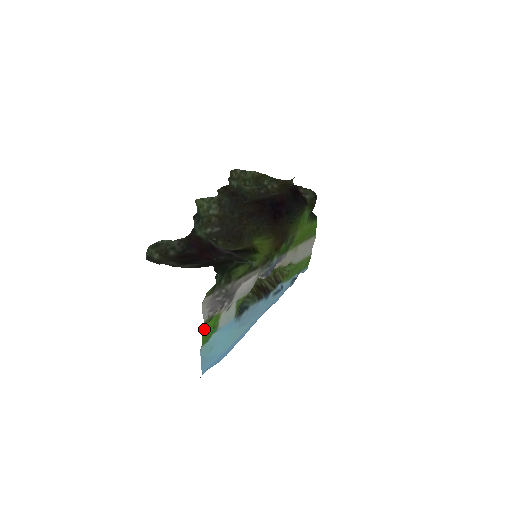
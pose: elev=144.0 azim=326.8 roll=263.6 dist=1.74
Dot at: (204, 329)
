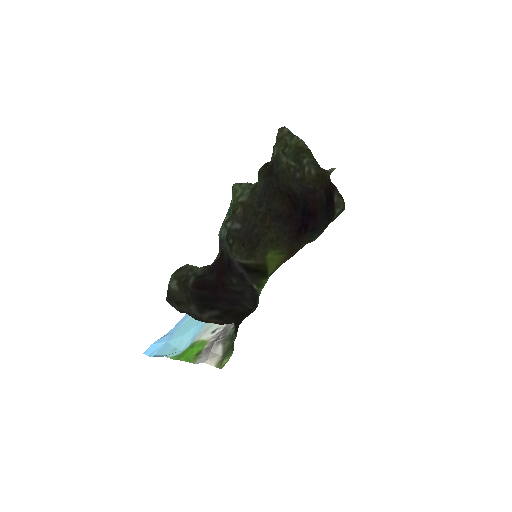
Dot at: (187, 359)
